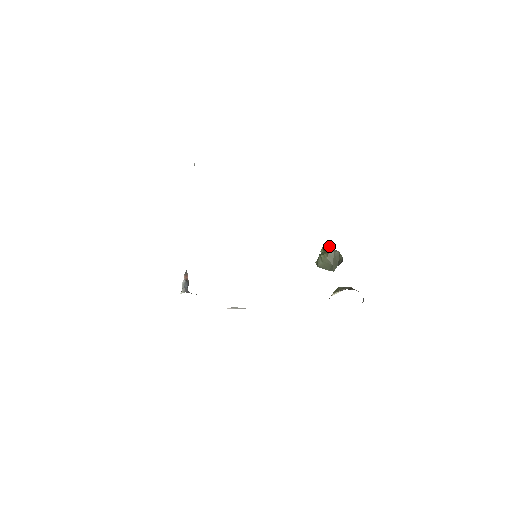
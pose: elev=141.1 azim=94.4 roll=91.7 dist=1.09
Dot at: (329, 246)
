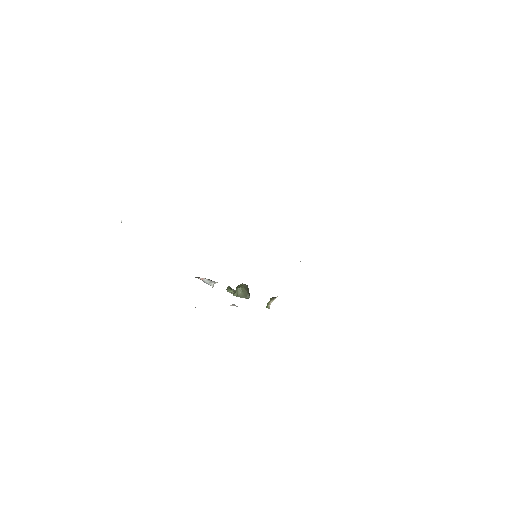
Dot at: (231, 288)
